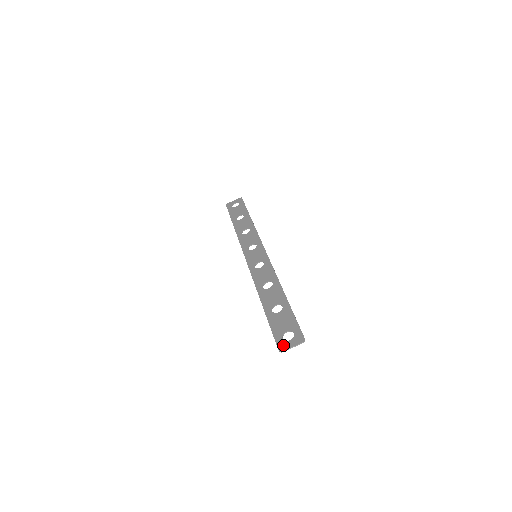
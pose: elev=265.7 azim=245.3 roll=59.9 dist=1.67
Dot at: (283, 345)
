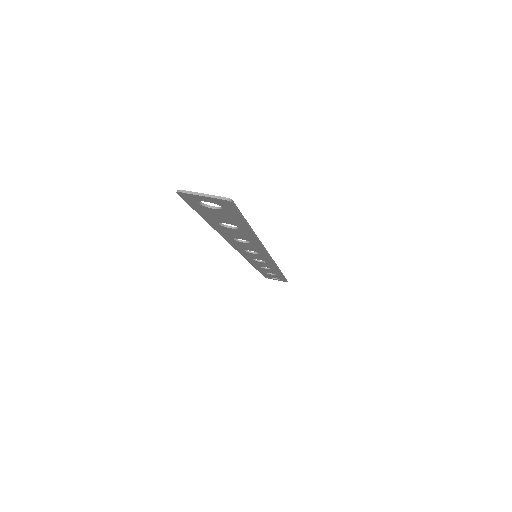
Dot at: occluded
